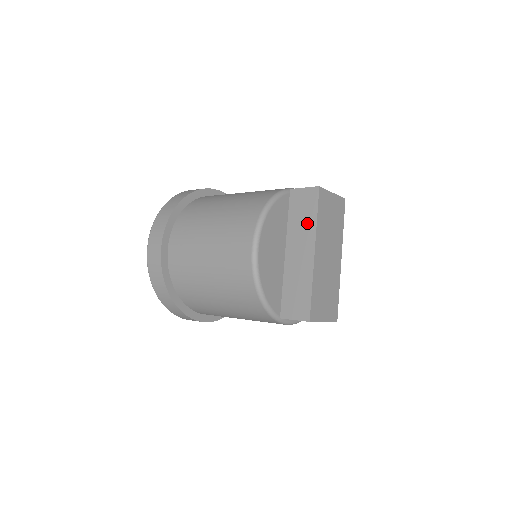
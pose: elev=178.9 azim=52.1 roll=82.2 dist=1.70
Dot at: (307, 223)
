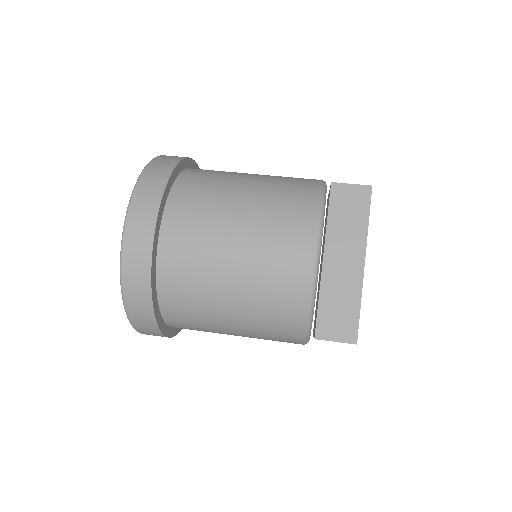
Dot at: (355, 227)
